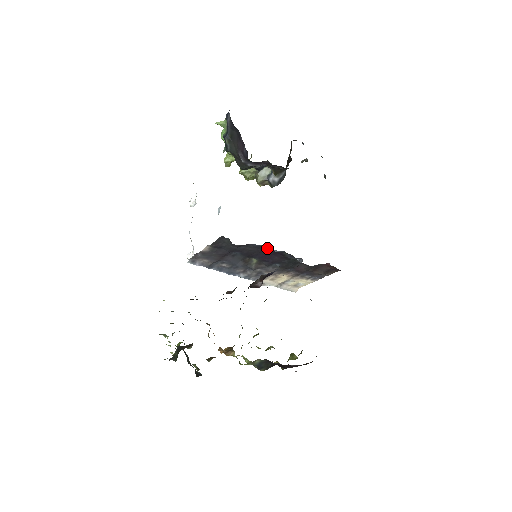
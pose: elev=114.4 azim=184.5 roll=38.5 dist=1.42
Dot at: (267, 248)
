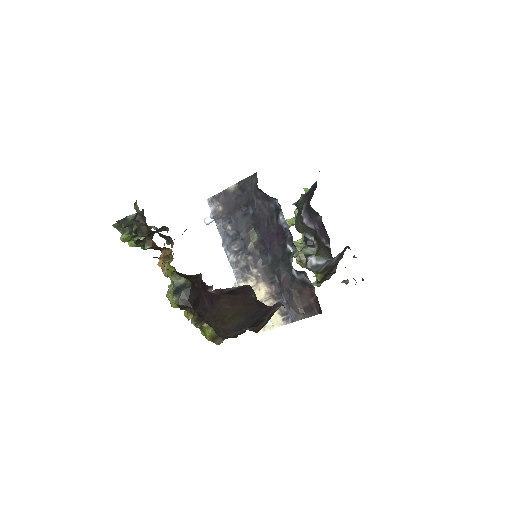
Dot at: (278, 214)
